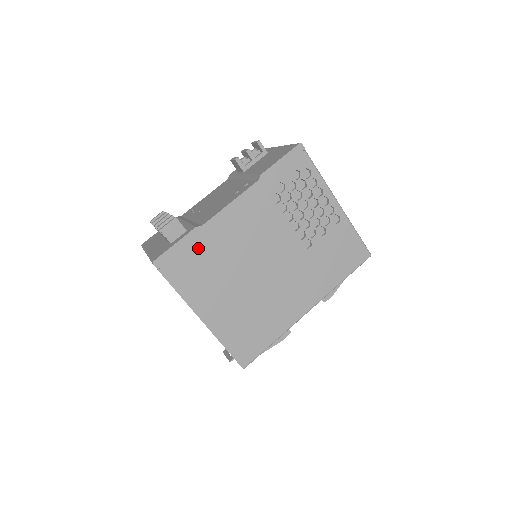
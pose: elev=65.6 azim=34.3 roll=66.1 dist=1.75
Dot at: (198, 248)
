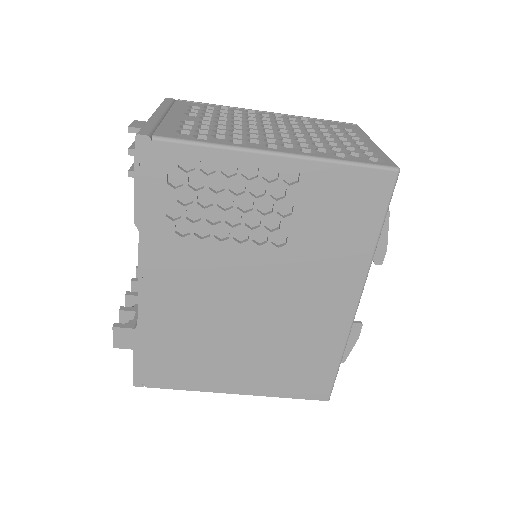
Dot at: (158, 345)
